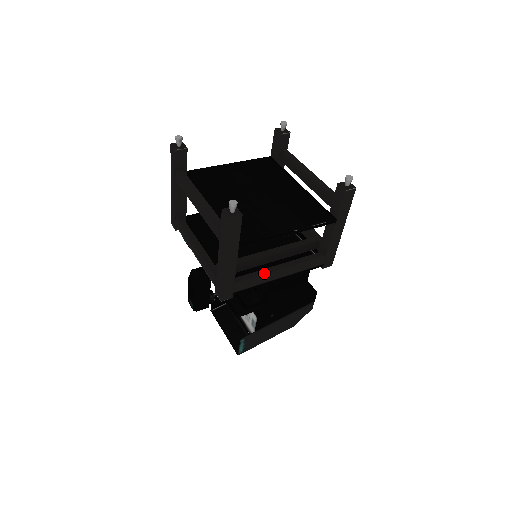
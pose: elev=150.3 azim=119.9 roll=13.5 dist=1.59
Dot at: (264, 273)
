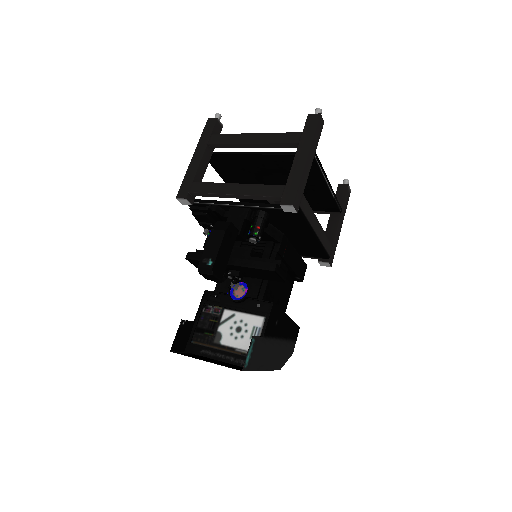
Dot at: (312, 212)
